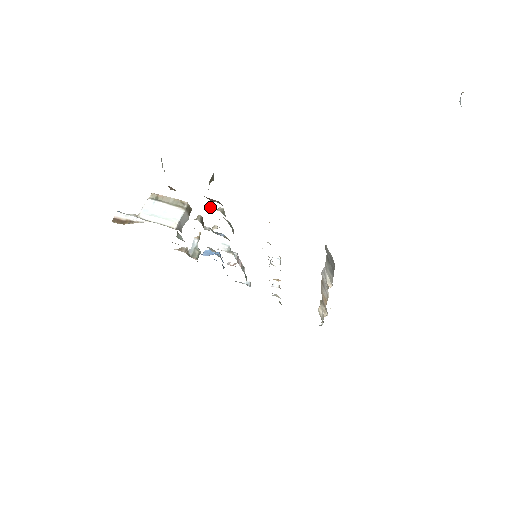
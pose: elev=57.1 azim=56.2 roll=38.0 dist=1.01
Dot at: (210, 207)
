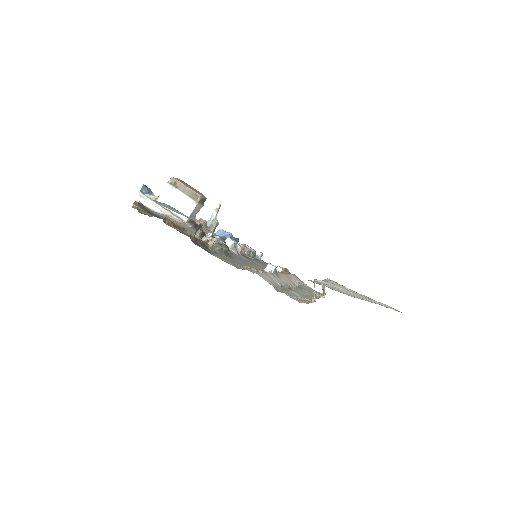
Dot at: occluded
